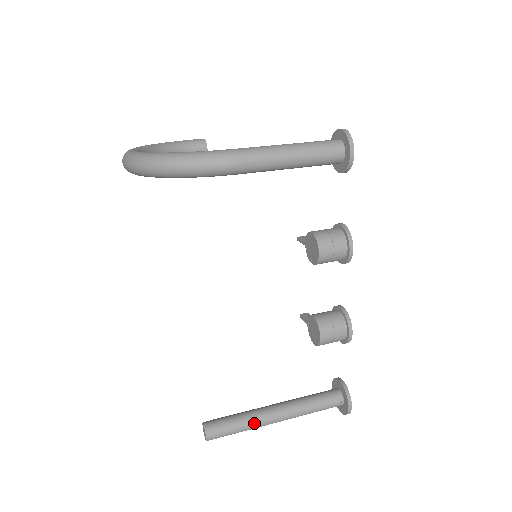
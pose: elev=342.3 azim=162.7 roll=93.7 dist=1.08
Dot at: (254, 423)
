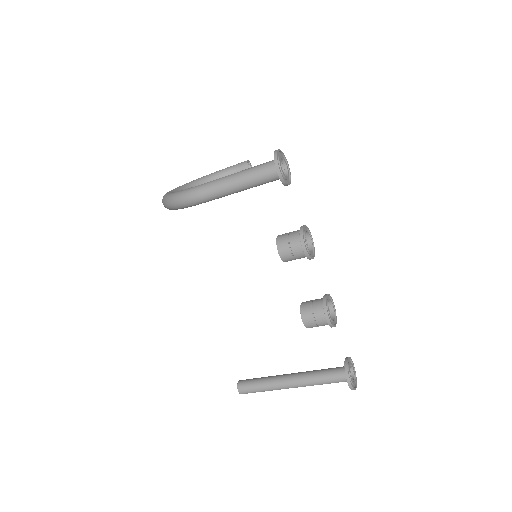
Dot at: (272, 386)
